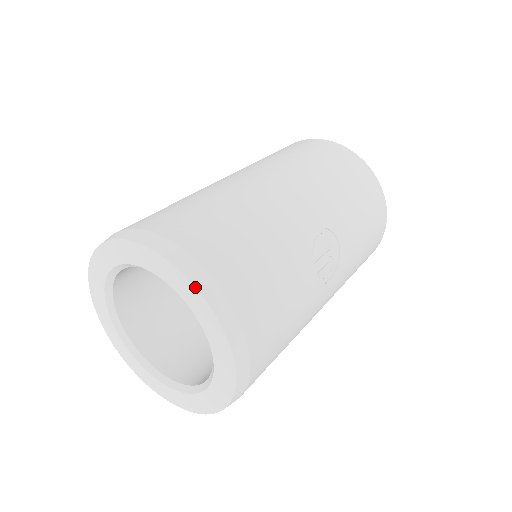
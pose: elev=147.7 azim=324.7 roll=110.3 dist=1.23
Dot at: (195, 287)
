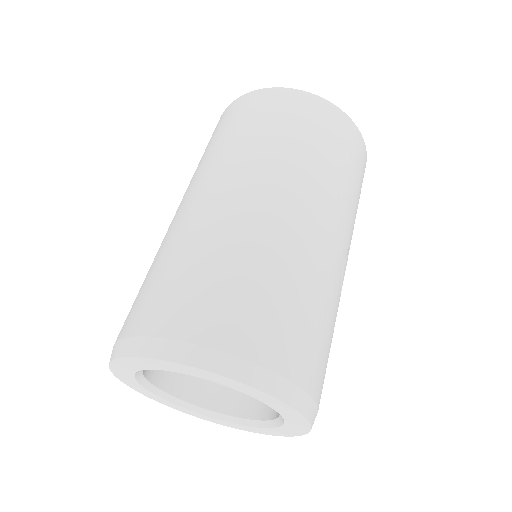
Dot at: (297, 411)
